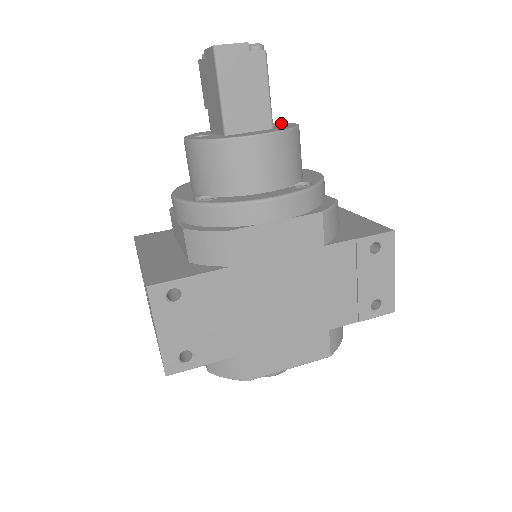
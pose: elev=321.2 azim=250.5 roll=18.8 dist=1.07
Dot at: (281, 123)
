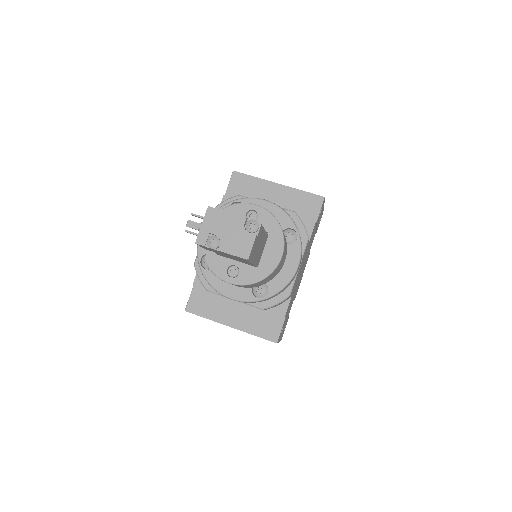
Dot at: (245, 208)
